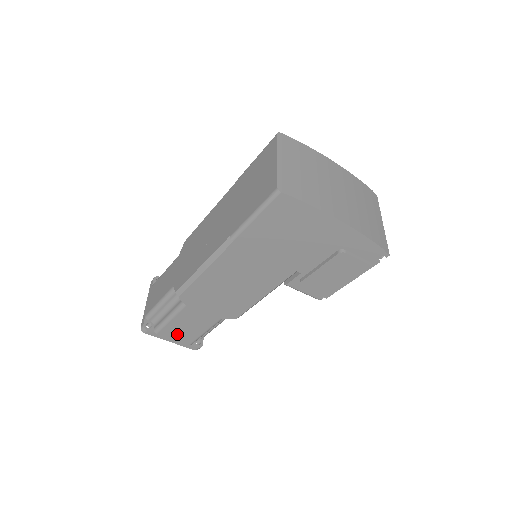
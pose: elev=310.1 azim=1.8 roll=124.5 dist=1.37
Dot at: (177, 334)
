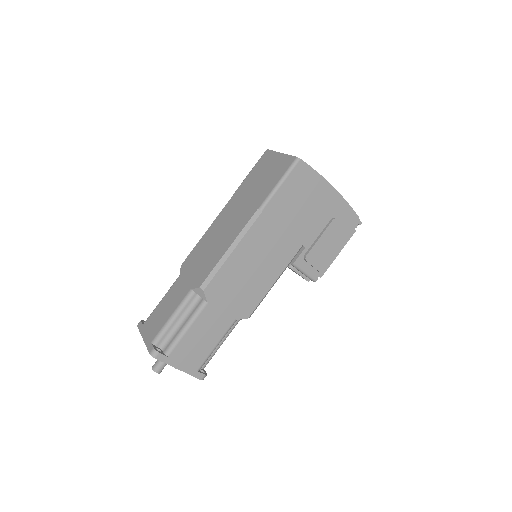
Dot at: (189, 354)
